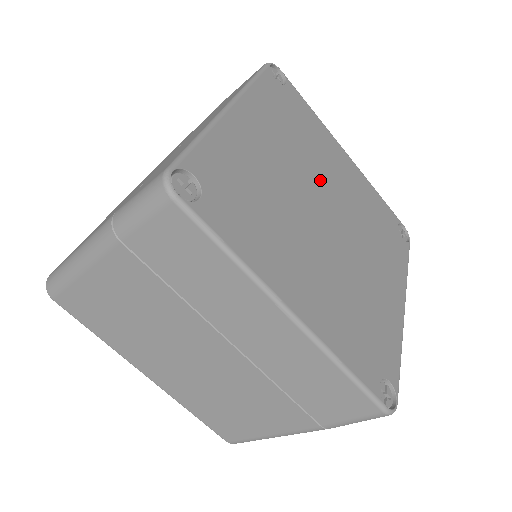
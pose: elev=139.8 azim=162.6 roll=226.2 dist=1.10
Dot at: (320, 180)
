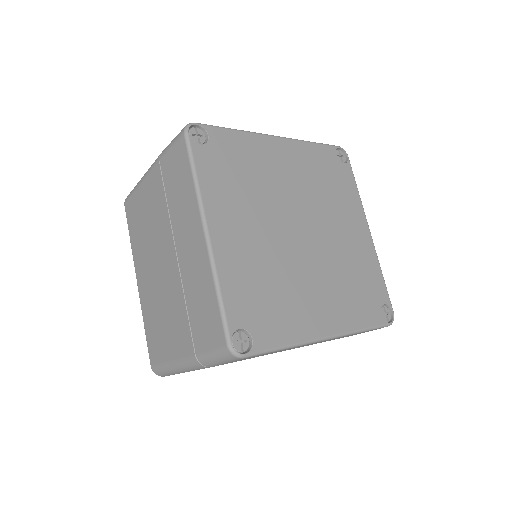
Dot at: (281, 204)
